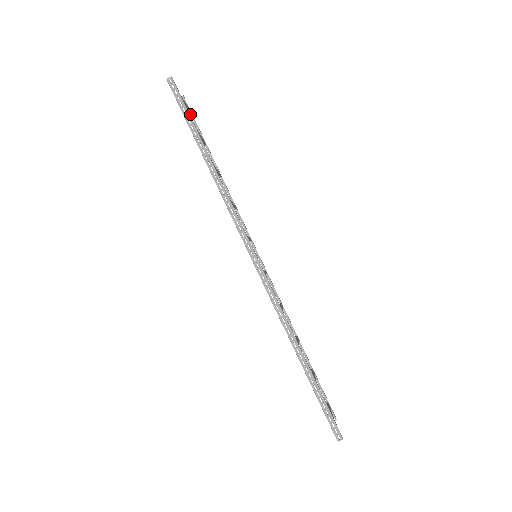
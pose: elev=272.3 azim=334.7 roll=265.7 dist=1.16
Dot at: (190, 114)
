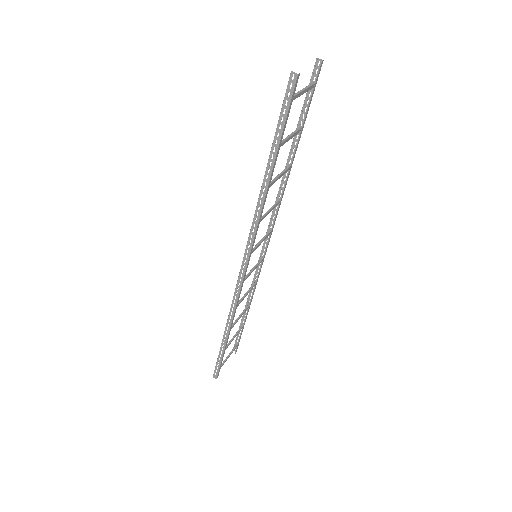
Dot at: (313, 86)
